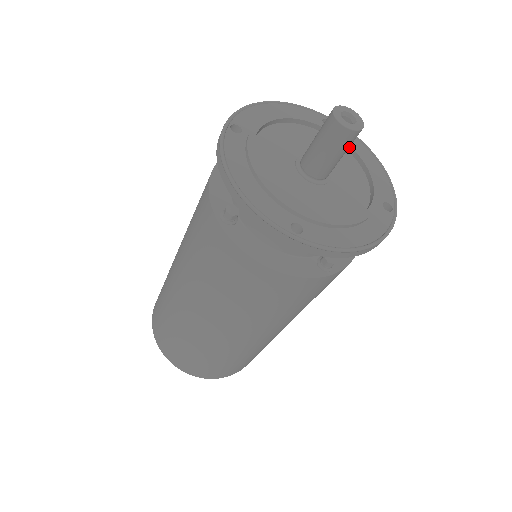
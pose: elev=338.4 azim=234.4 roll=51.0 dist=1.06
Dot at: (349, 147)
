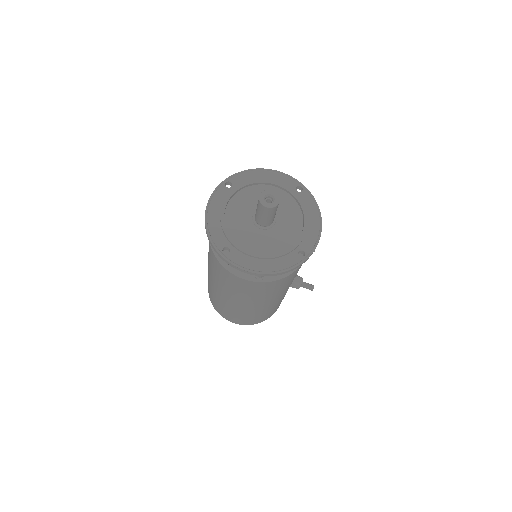
Dot at: (302, 209)
